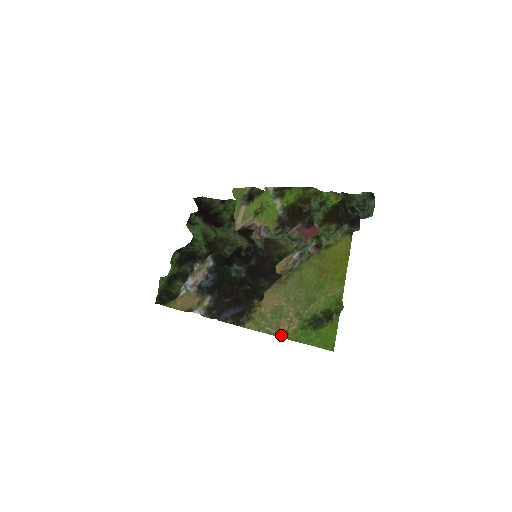
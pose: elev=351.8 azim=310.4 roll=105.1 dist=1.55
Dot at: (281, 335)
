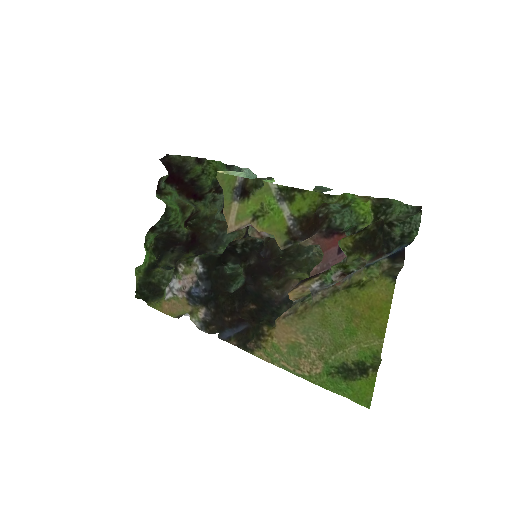
Dot at: (301, 375)
